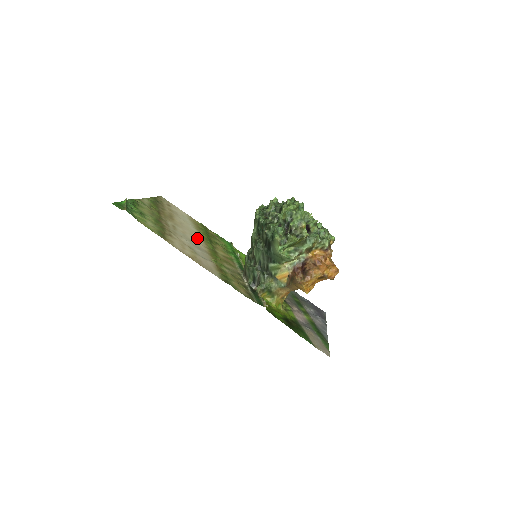
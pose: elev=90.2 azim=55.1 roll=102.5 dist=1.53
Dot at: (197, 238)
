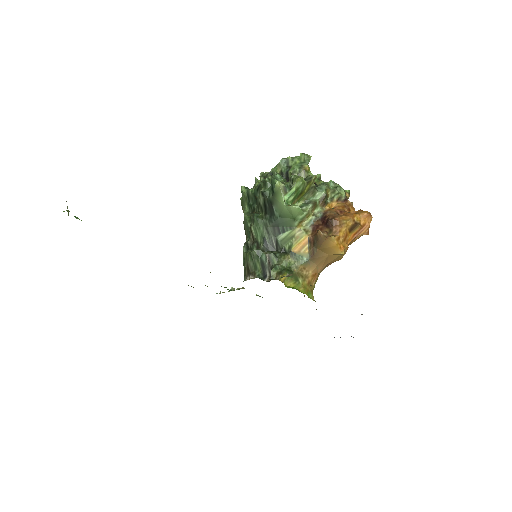
Dot at: occluded
